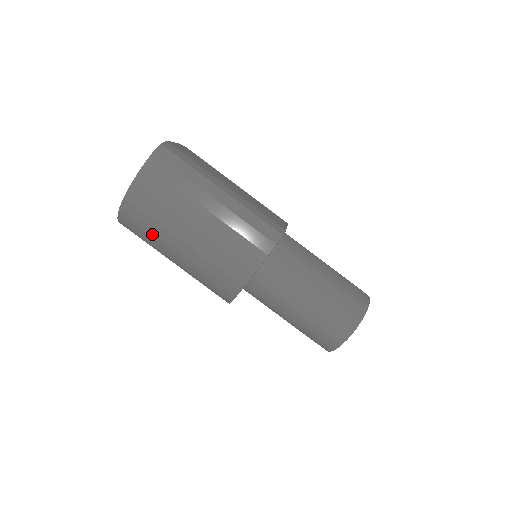
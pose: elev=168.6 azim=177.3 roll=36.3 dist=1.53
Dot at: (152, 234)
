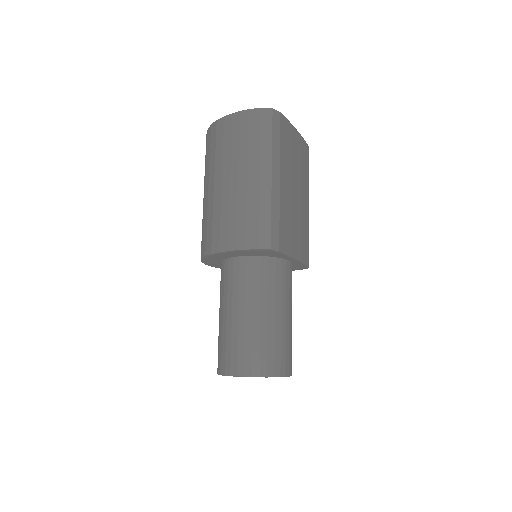
Dot at: (208, 161)
